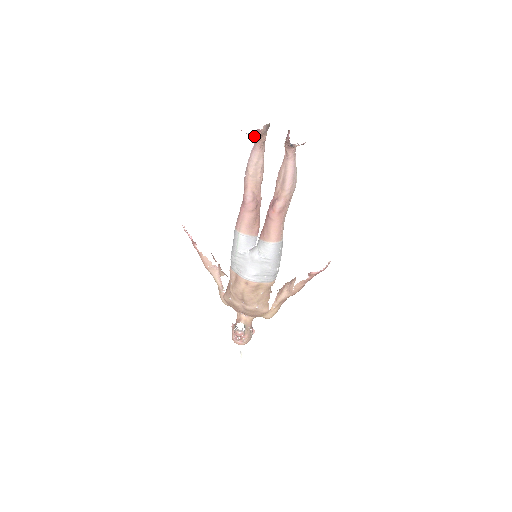
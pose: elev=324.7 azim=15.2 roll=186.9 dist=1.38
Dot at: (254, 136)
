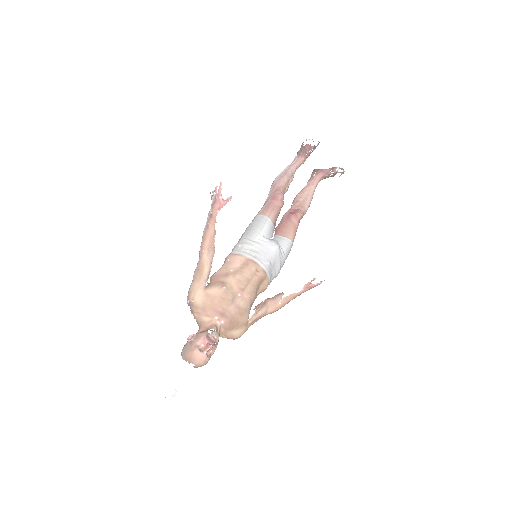
Dot at: (307, 153)
